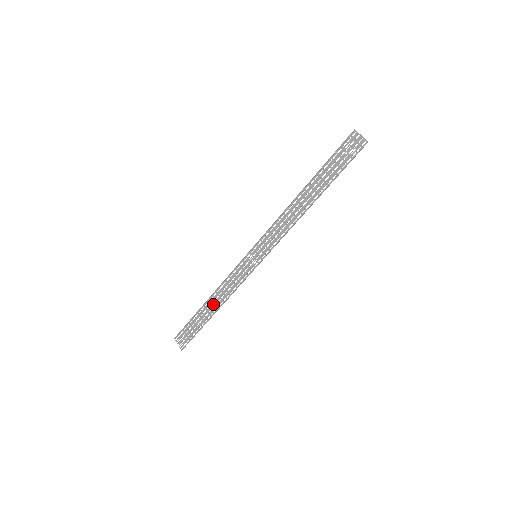
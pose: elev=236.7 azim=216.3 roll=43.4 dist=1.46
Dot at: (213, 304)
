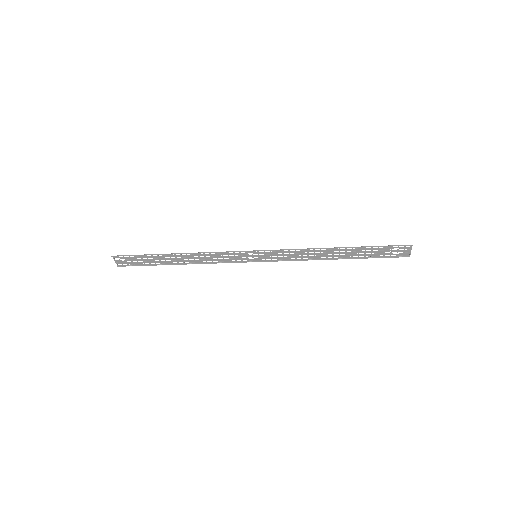
Dot at: (182, 258)
